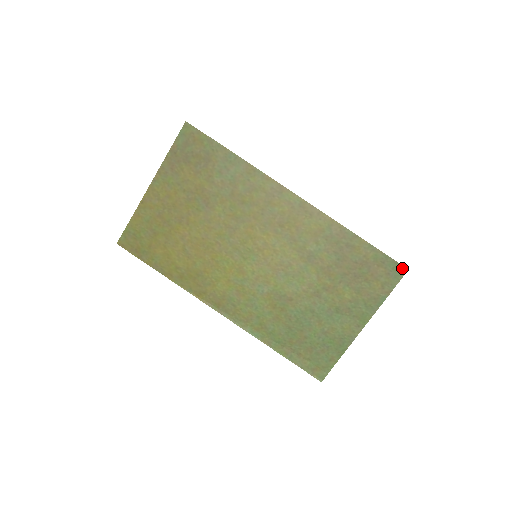
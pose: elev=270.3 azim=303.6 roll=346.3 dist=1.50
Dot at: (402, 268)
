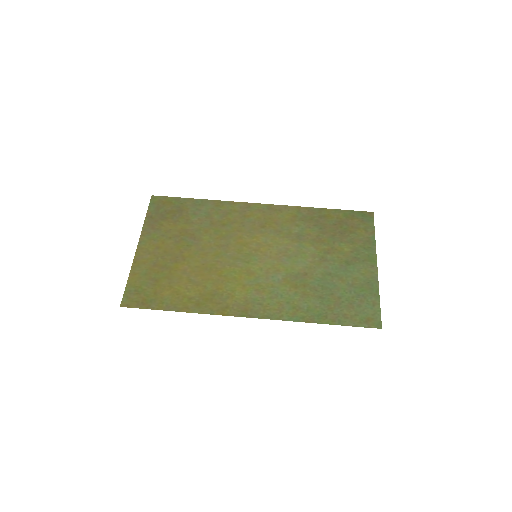
Dot at: (368, 213)
